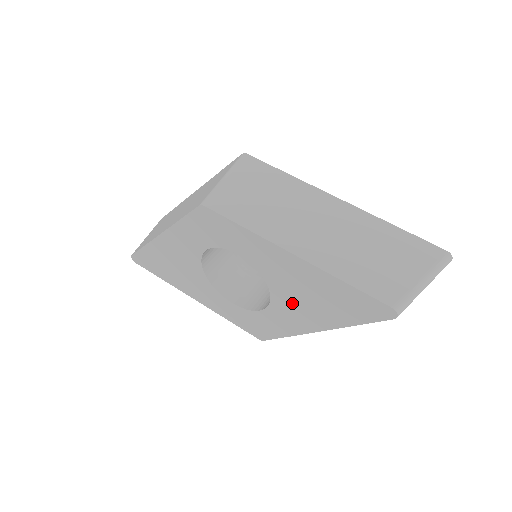
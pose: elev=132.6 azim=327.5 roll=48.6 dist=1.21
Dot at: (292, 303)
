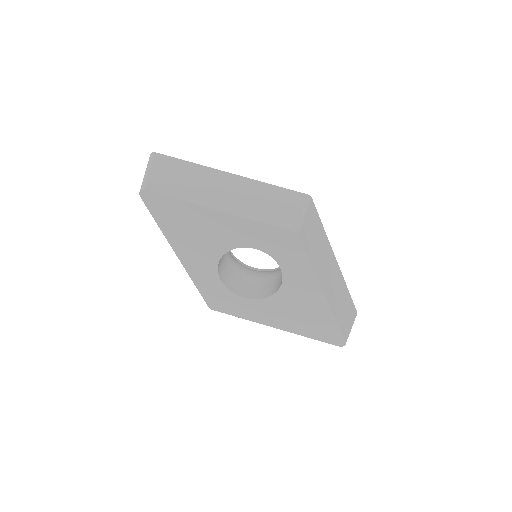
Dot at: (280, 309)
